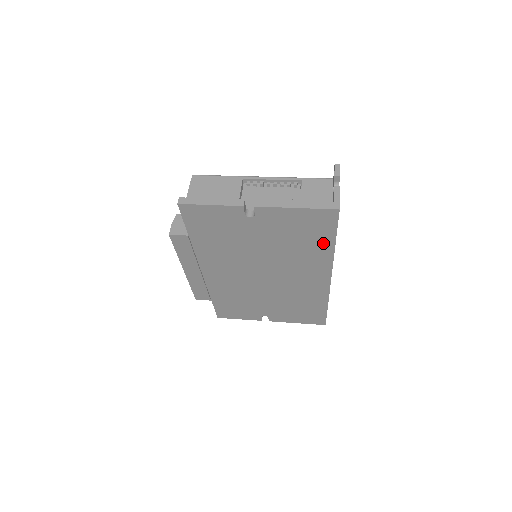
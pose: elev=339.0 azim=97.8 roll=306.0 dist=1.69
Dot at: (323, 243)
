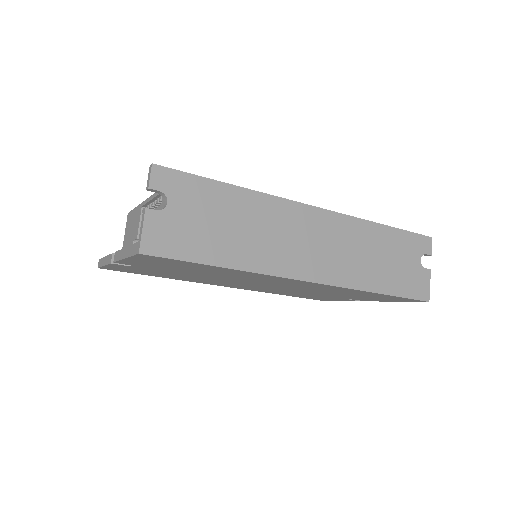
Dot at: (214, 268)
